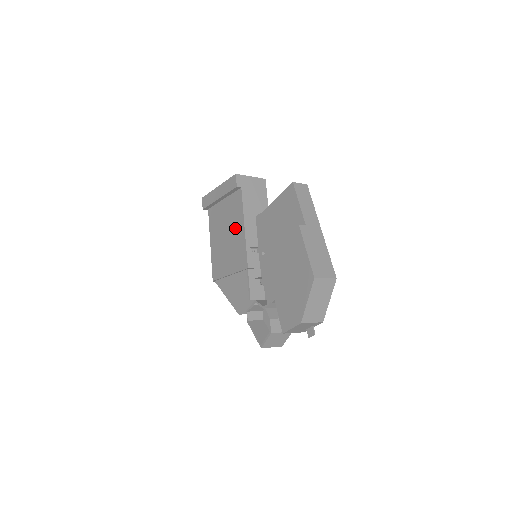
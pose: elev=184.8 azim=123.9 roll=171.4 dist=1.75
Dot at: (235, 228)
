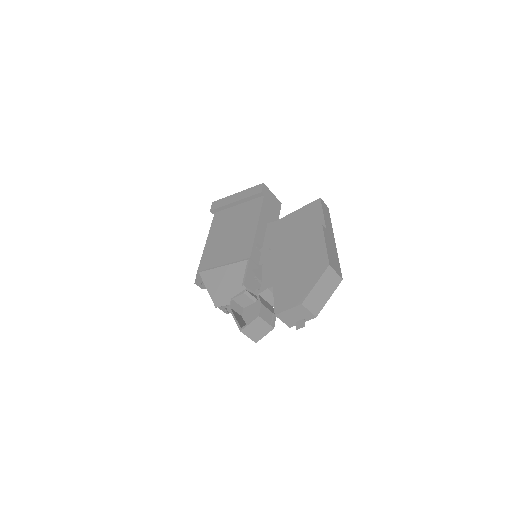
Dot at: (245, 226)
